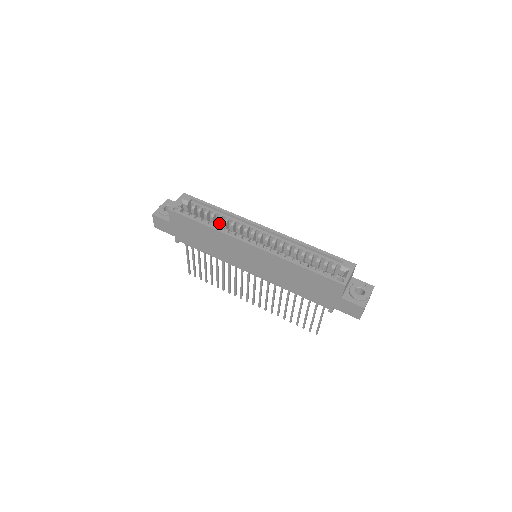
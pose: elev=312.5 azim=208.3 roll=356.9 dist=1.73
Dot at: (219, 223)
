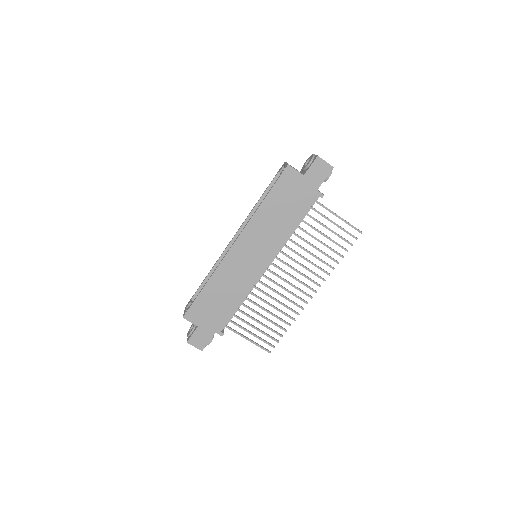
Dot at: occluded
